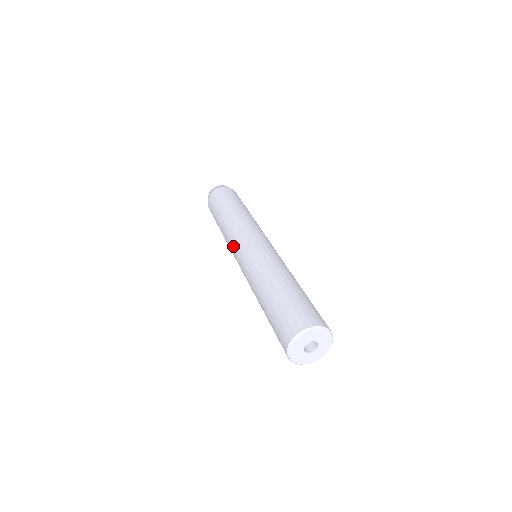
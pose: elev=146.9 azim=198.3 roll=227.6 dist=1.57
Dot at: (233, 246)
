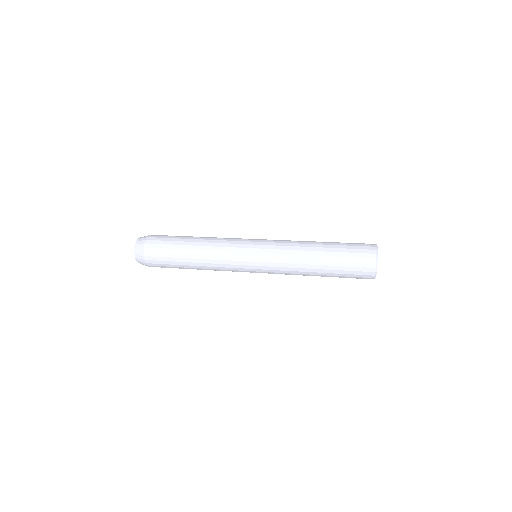
Dot at: (238, 265)
